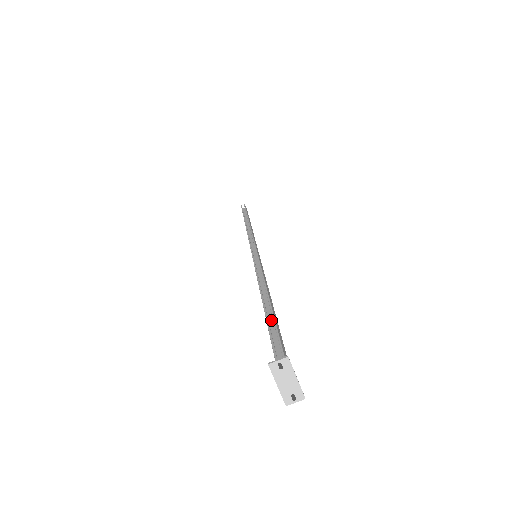
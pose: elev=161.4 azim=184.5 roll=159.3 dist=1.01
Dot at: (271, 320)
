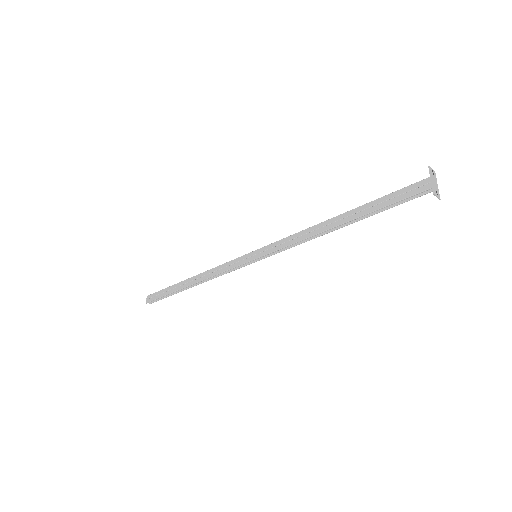
Dot at: (361, 212)
